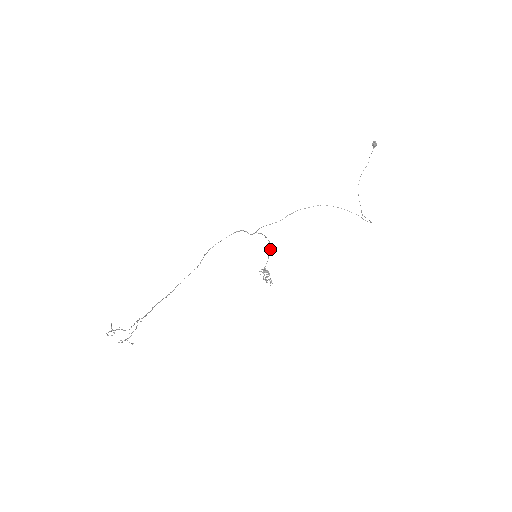
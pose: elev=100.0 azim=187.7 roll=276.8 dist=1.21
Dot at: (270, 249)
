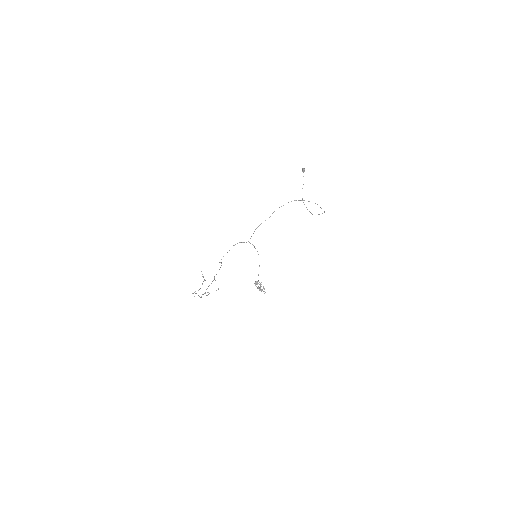
Dot at: occluded
